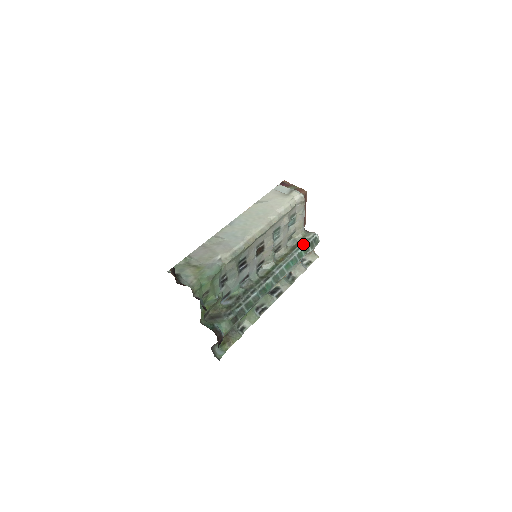
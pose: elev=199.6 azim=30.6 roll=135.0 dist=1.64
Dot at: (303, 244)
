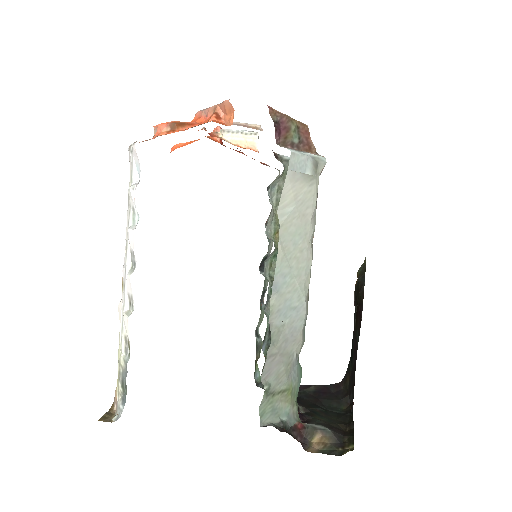
Dot at: occluded
